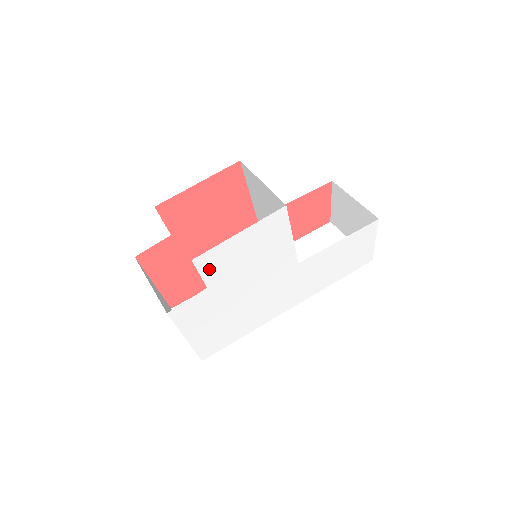
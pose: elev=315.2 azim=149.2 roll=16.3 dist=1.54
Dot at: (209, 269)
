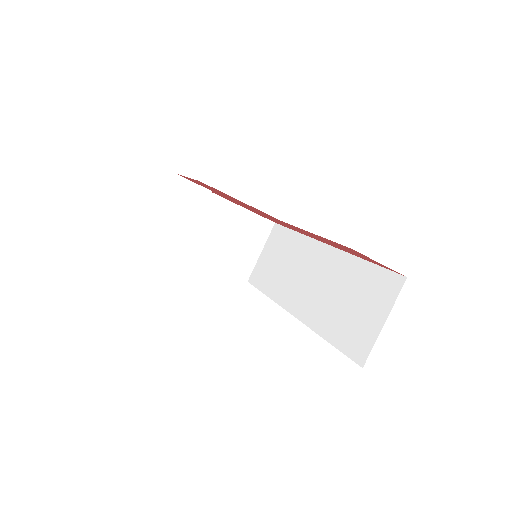
Dot at: occluded
